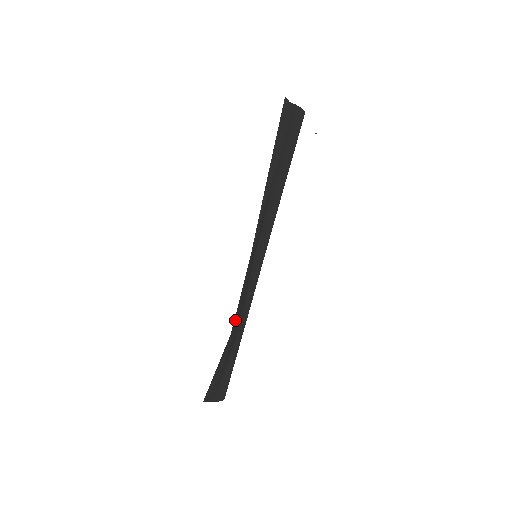
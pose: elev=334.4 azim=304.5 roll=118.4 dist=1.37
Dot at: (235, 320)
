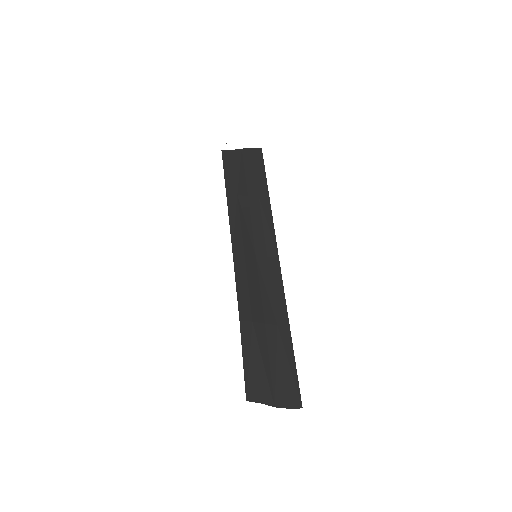
Dot at: (243, 309)
